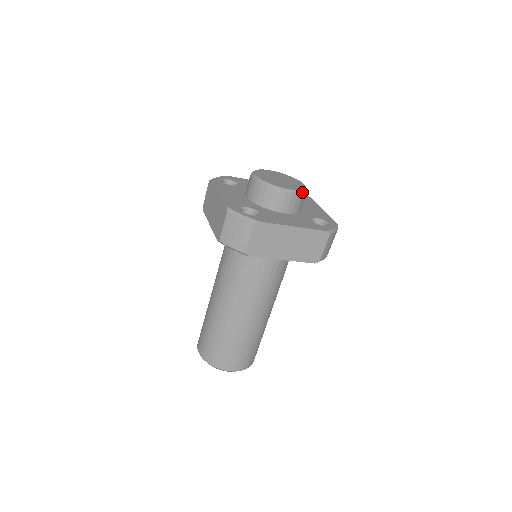
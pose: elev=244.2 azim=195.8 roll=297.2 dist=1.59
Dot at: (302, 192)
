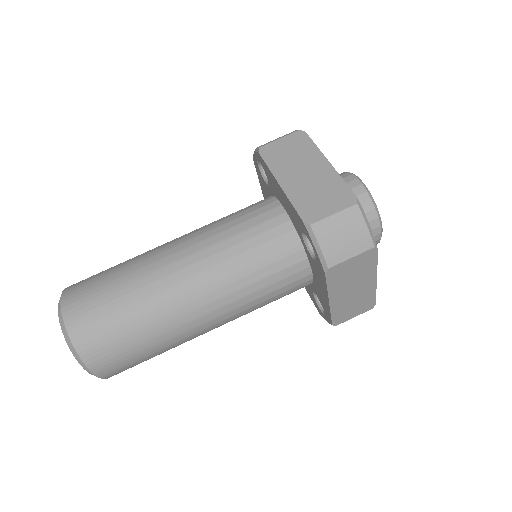
Dot at: occluded
